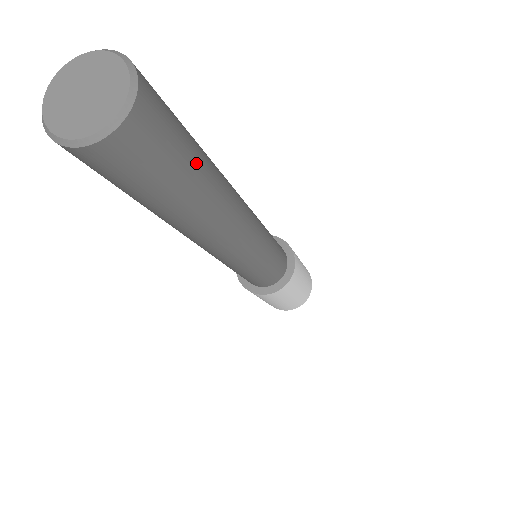
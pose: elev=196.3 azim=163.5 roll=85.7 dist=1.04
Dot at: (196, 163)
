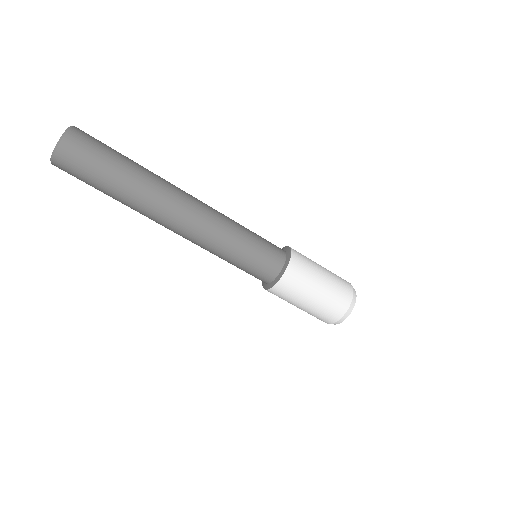
Dot at: (114, 174)
